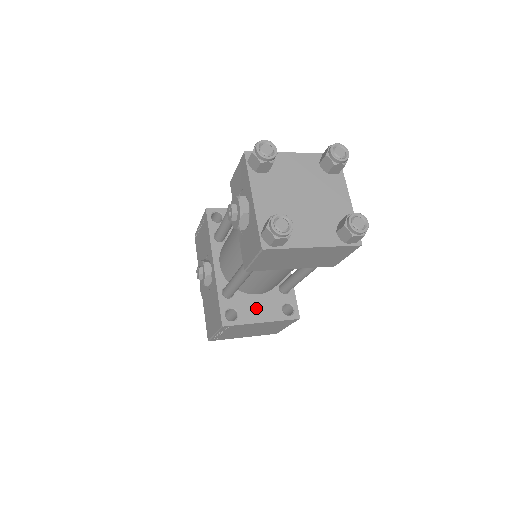
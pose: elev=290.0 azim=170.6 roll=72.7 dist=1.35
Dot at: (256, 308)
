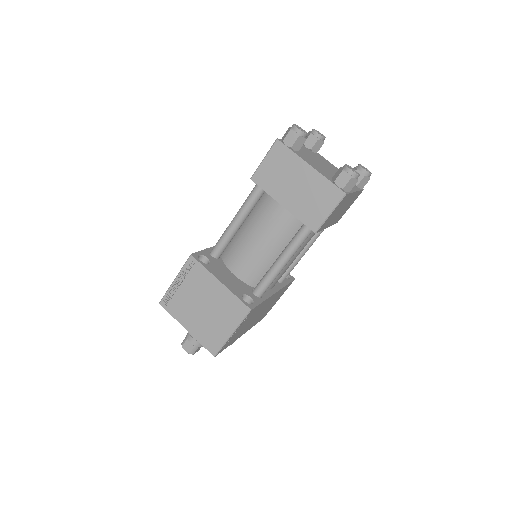
Dot at: (225, 275)
